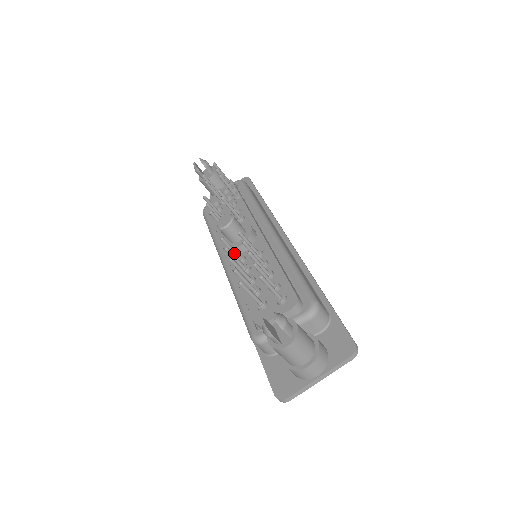
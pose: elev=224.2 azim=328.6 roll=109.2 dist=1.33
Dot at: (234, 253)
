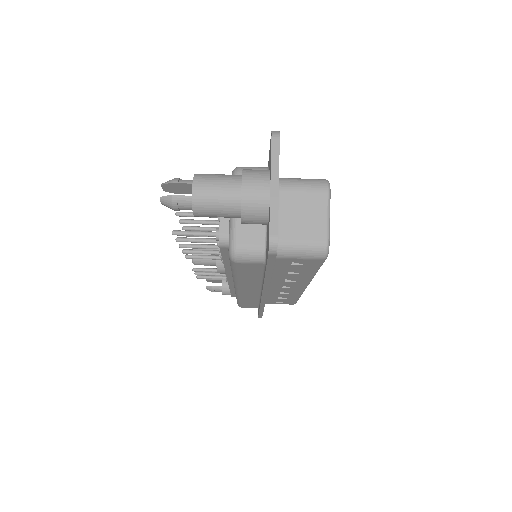
Dot at: (210, 258)
